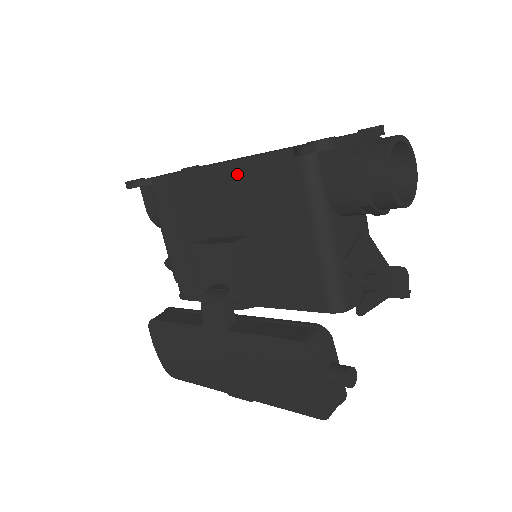
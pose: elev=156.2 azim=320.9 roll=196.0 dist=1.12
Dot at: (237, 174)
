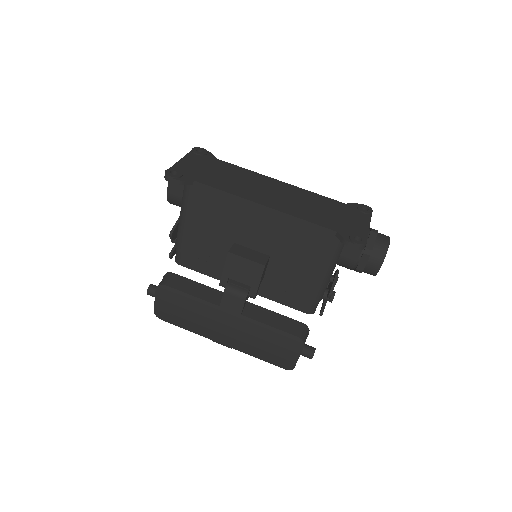
Dot at: (284, 222)
